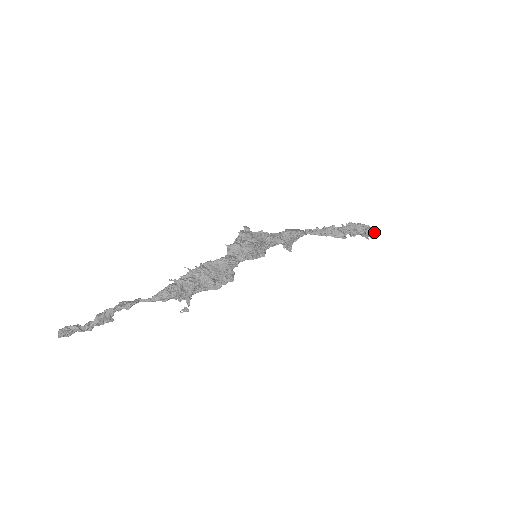
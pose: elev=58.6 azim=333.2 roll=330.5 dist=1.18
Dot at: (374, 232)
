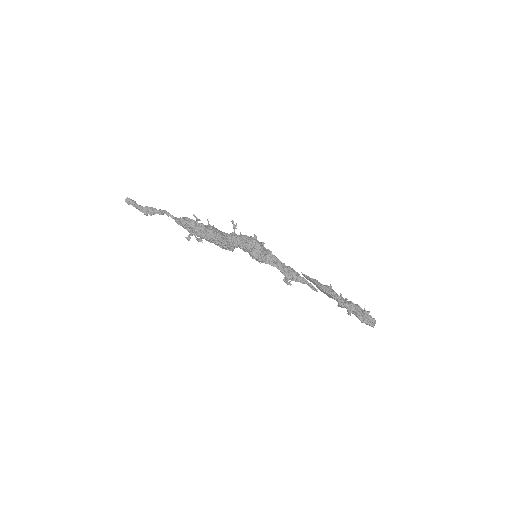
Dot at: (366, 311)
